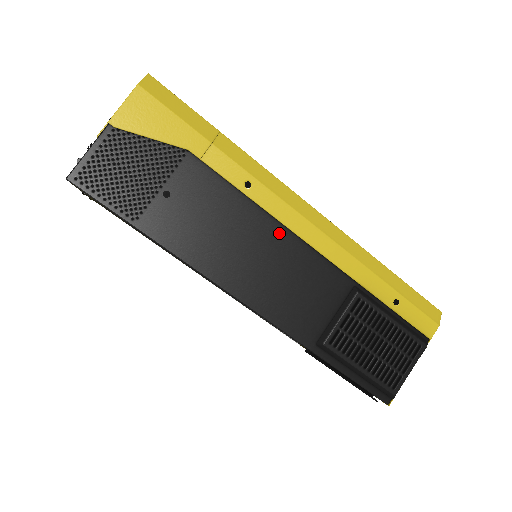
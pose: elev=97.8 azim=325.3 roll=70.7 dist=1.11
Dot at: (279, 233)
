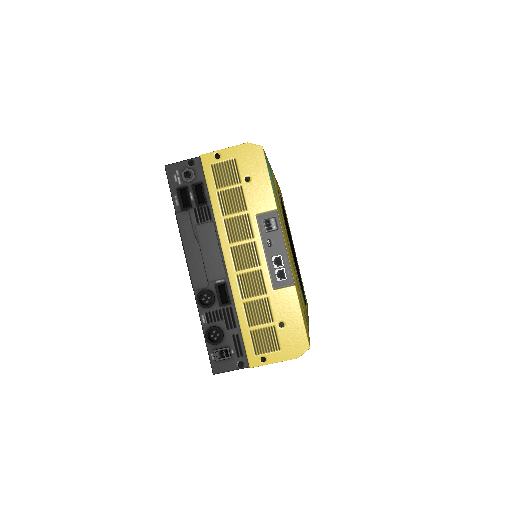
Dot at: occluded
